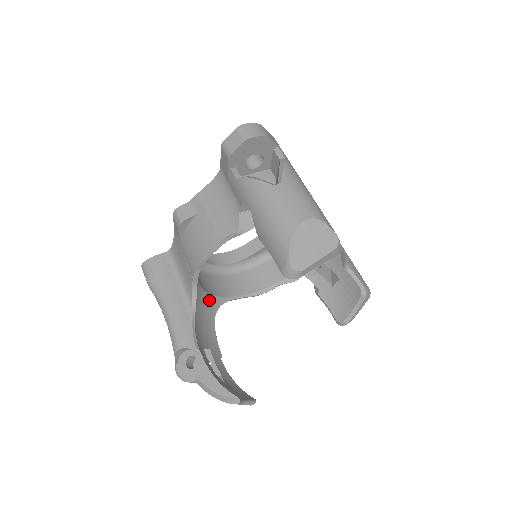
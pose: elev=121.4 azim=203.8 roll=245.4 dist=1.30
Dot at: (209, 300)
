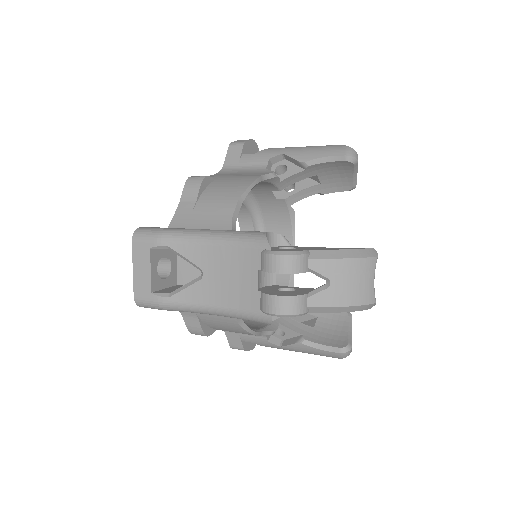
Dot at: occluded
